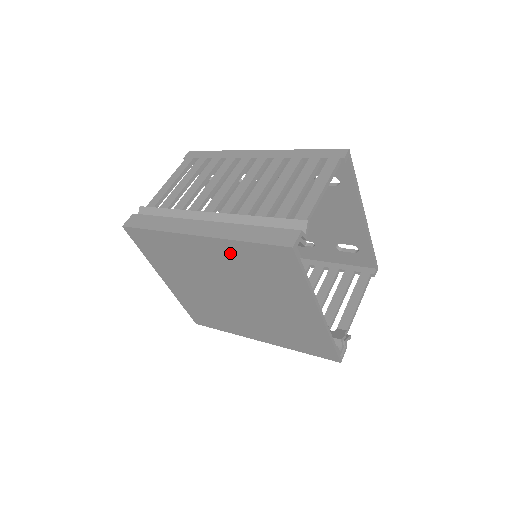
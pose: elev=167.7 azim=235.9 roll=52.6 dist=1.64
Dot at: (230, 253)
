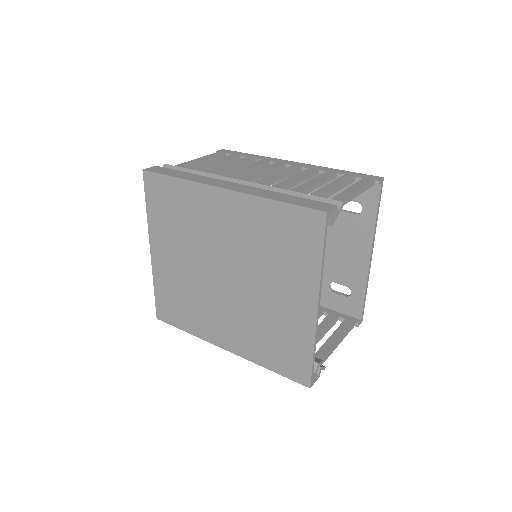
Dot at: (251, 215)
